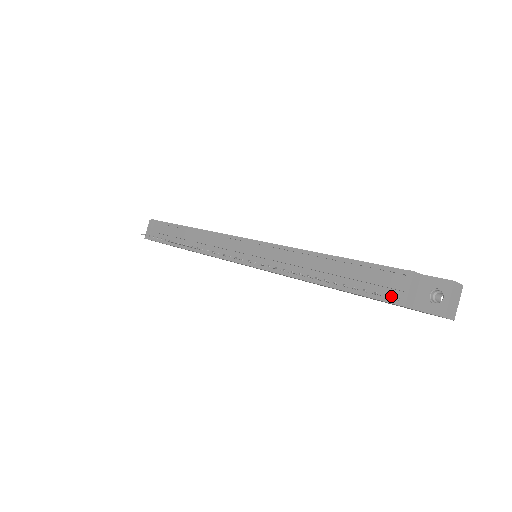
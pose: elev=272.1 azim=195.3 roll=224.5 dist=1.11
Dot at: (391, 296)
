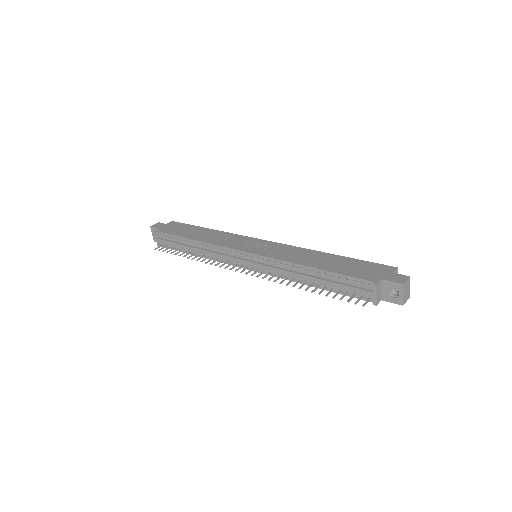
Dot at: (366, 303)
